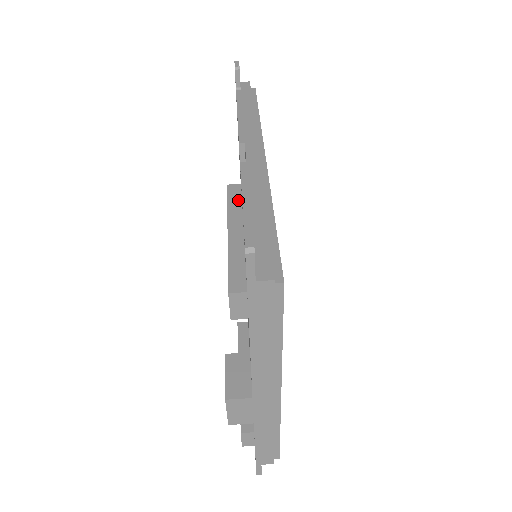
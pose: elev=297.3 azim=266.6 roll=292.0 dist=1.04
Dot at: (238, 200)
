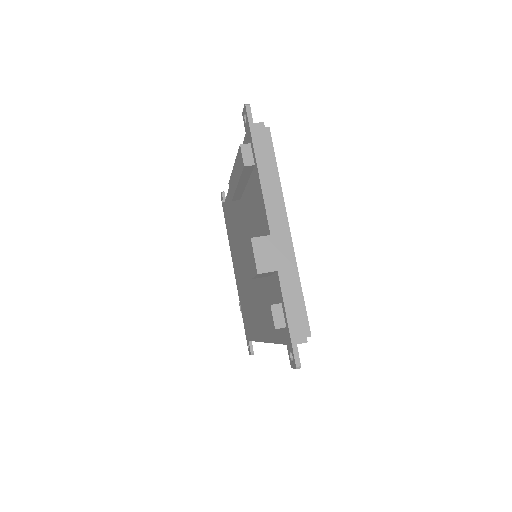
Dot at: occluded
